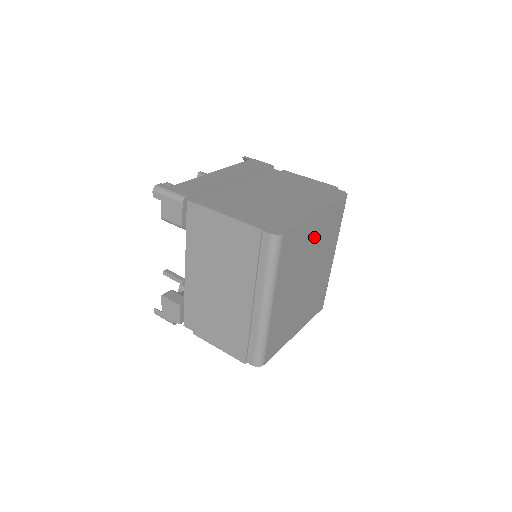
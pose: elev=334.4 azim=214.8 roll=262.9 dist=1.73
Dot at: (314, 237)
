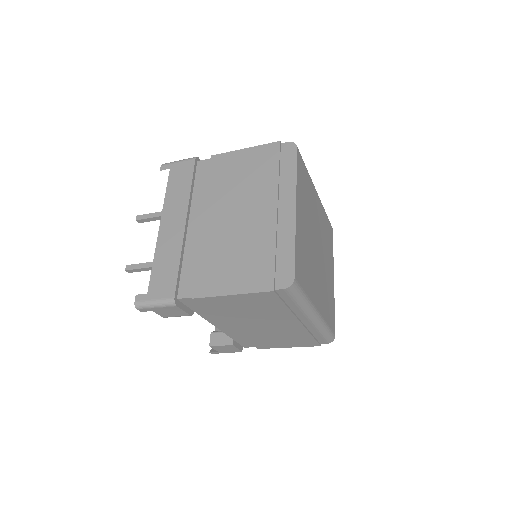
Dot at: (304, 223)
